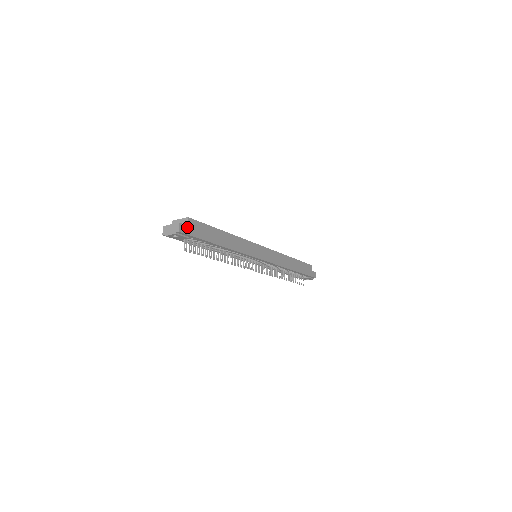
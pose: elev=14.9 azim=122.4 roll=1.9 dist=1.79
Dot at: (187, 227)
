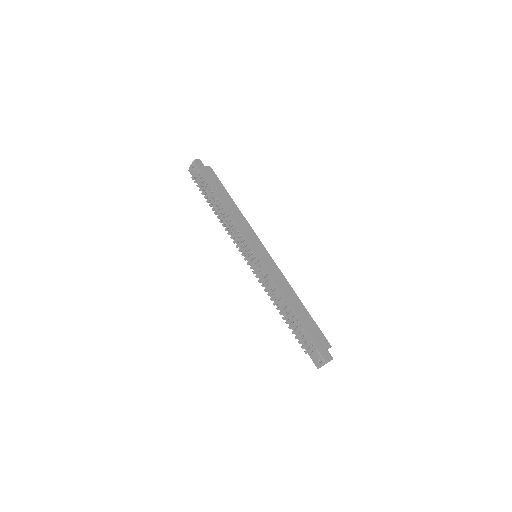
Dot at: (204, 166)
